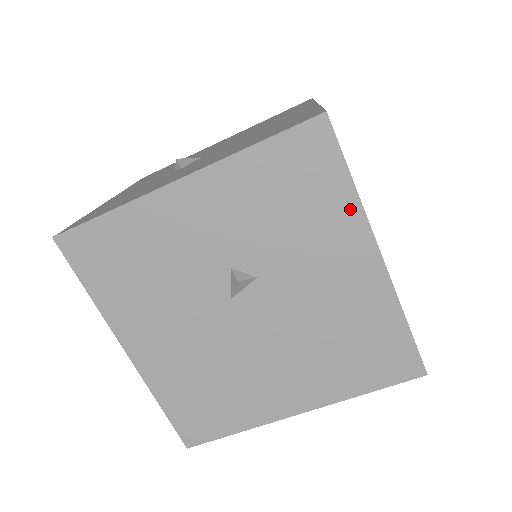
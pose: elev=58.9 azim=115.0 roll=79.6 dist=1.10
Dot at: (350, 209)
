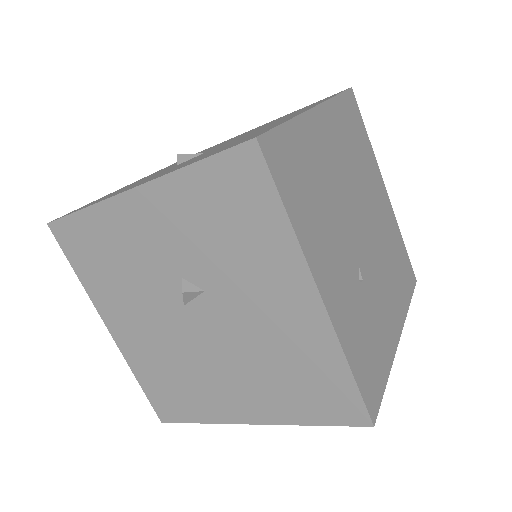
Dot at: (286, 242)
